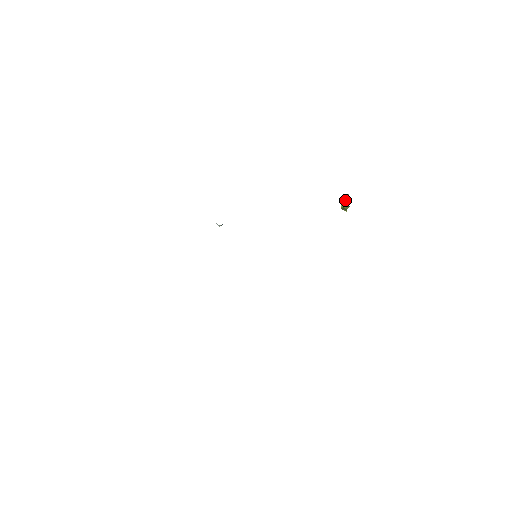
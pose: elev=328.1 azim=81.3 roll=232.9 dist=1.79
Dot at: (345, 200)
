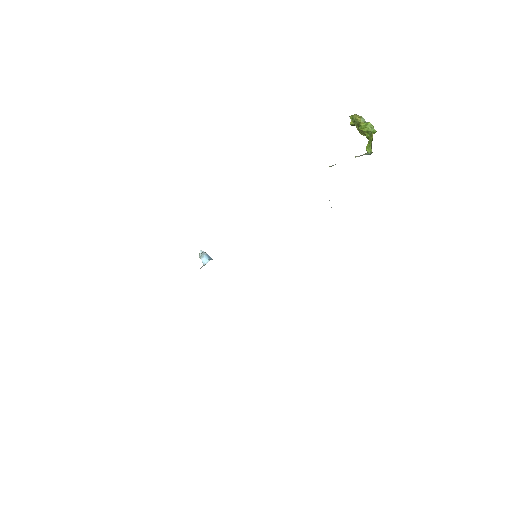
Dot at: (368, 138)
